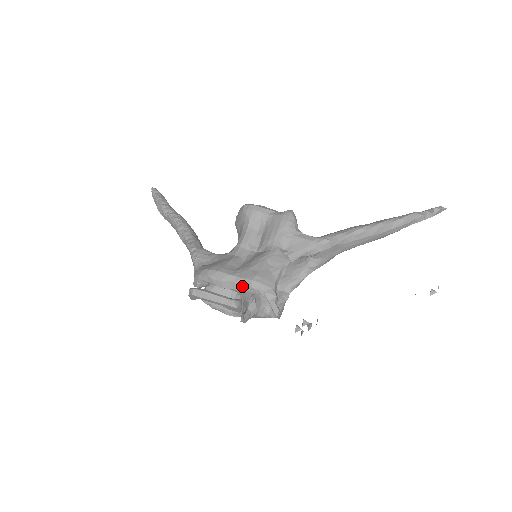
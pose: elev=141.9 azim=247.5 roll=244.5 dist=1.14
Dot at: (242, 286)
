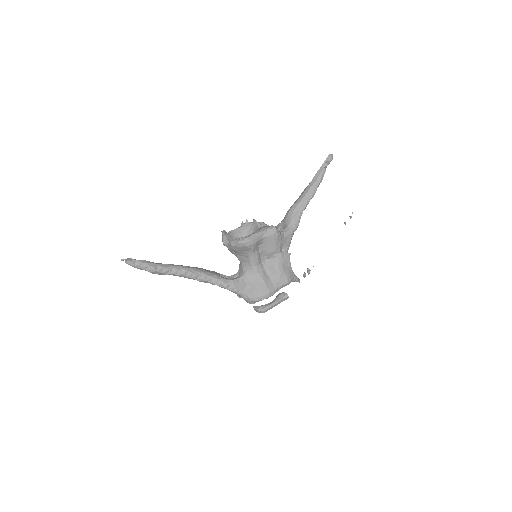
Dot at: occluded
